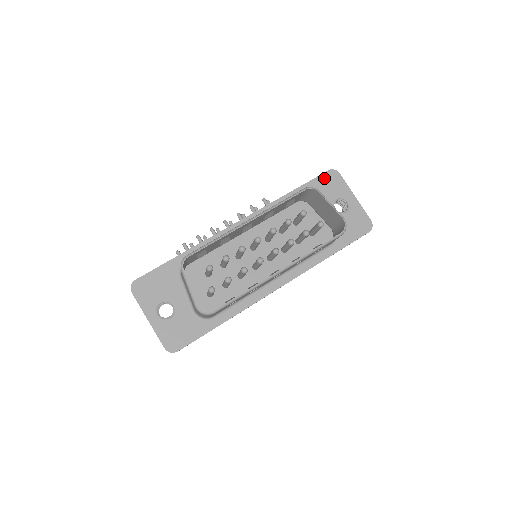
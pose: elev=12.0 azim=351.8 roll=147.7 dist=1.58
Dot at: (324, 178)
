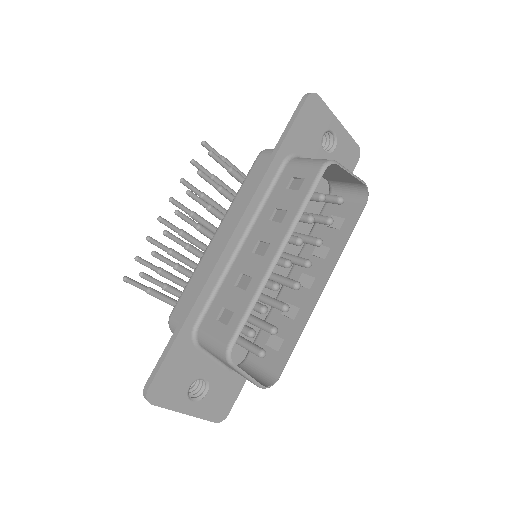
Dot at: (305, 112)
